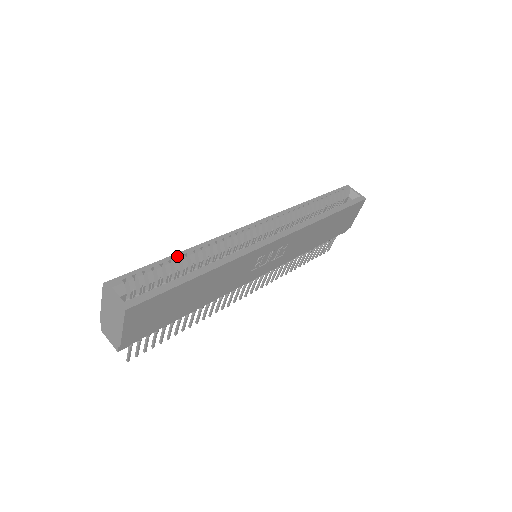
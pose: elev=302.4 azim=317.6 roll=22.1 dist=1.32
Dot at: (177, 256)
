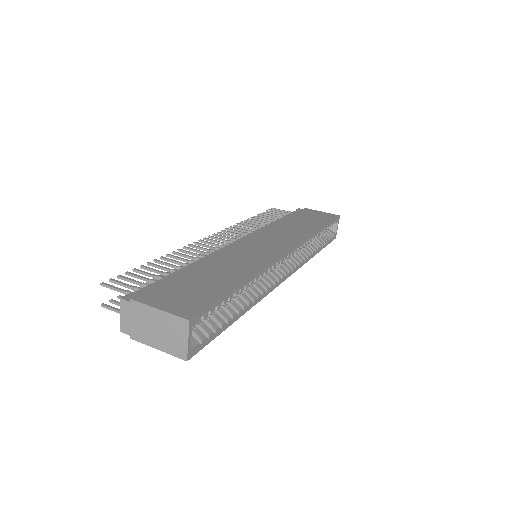
Dot at: (240, 288)
